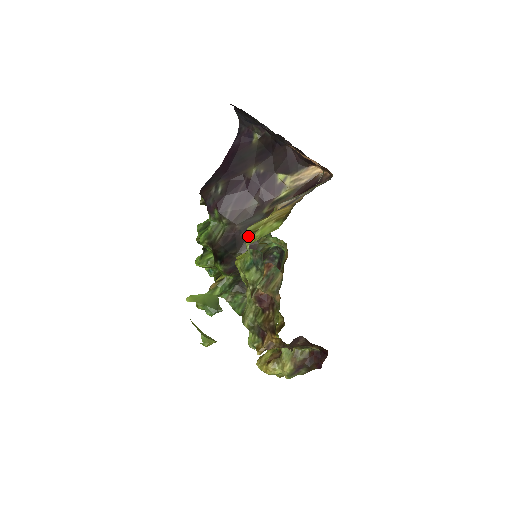
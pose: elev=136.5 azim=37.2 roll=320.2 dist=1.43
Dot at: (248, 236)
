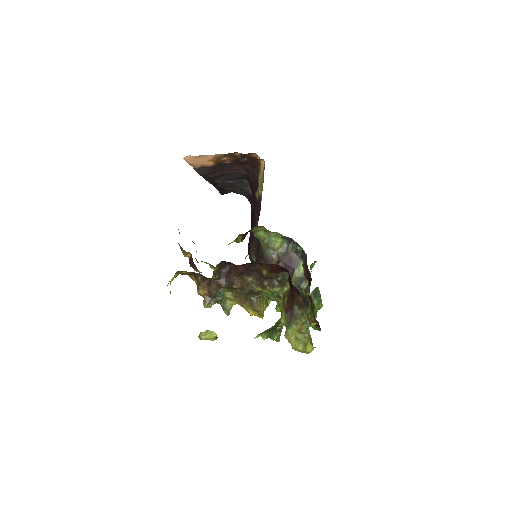
Dot at: occluded
